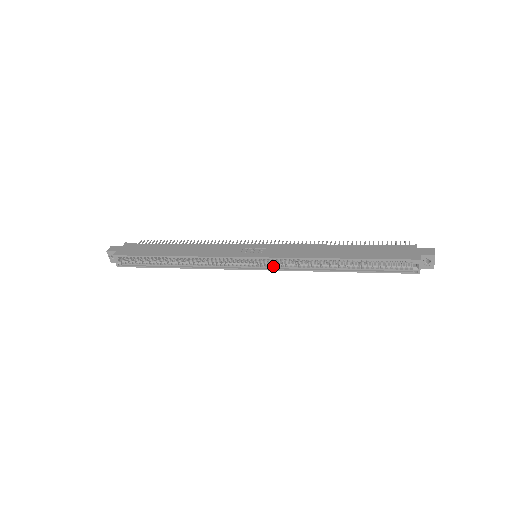
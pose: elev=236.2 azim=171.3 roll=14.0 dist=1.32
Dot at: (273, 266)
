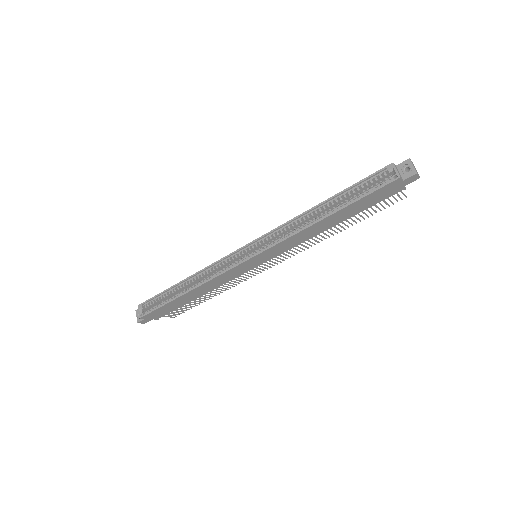
Dot at: (267, 248)
